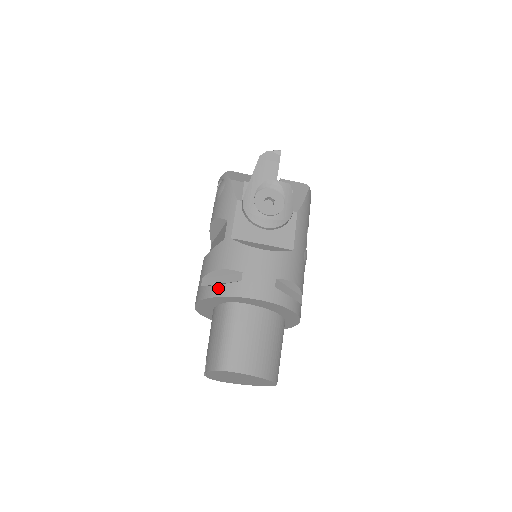
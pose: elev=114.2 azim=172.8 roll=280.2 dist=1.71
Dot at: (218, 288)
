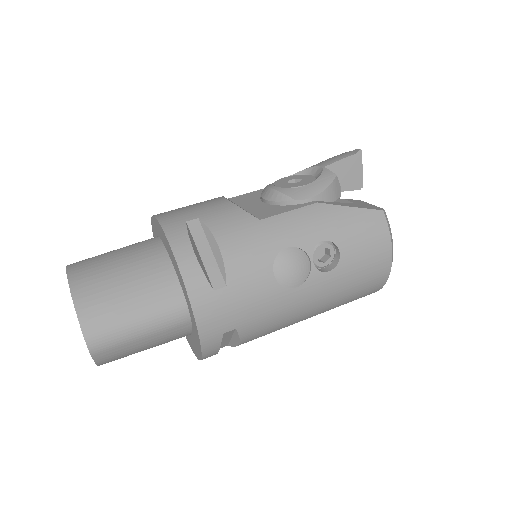
Dot at: occluded
